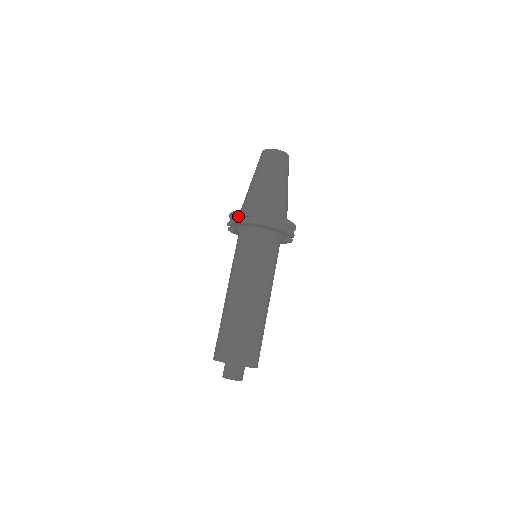
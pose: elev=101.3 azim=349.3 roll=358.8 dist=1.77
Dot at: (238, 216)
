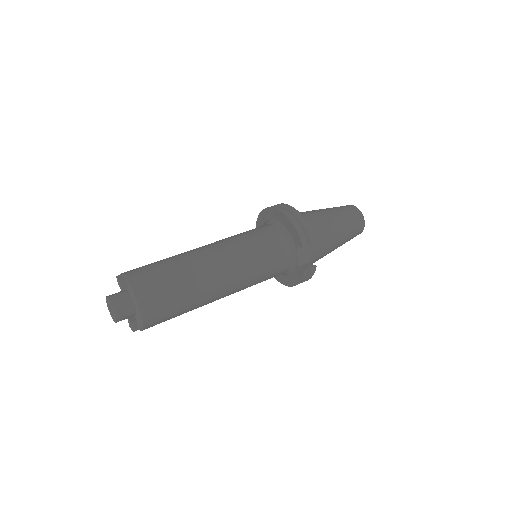
Dot at: occluded
